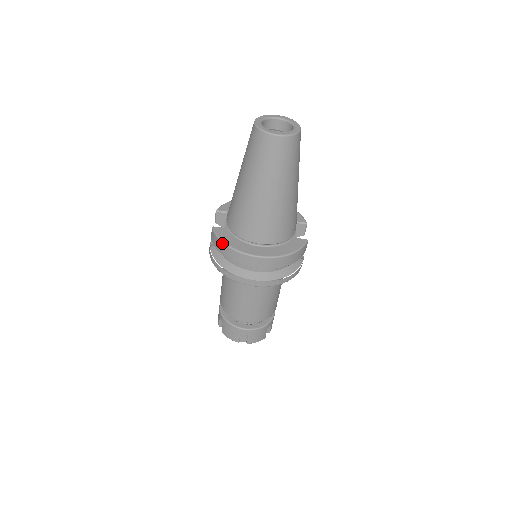
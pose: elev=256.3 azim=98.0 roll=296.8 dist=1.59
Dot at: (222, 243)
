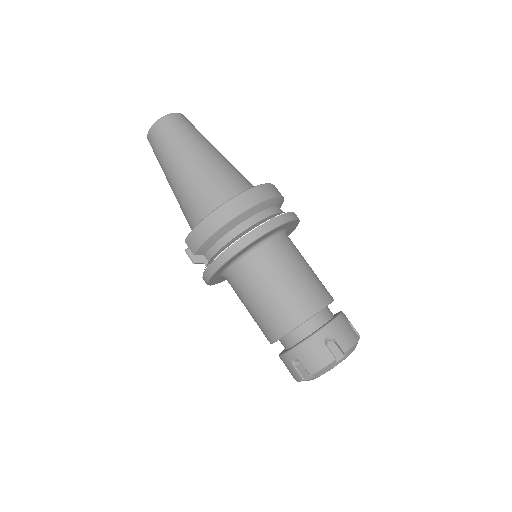
Dot at: (198, 226)
